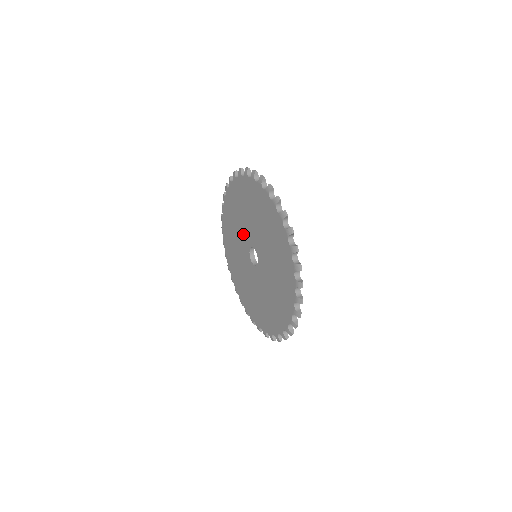
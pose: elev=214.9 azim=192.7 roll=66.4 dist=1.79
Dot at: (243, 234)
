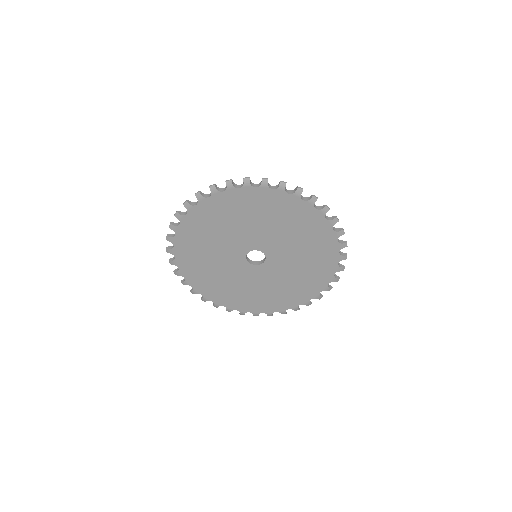
Dot at: (245, 237)
